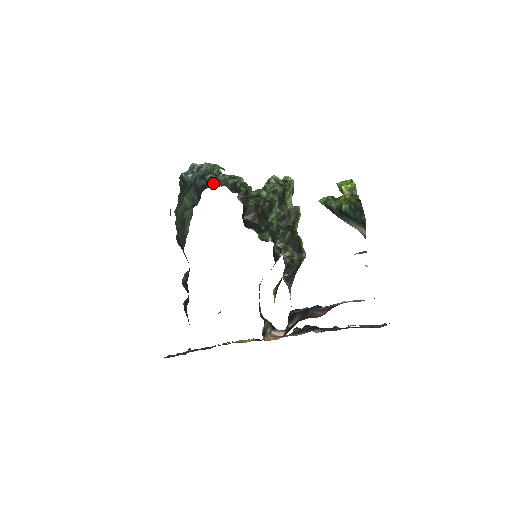
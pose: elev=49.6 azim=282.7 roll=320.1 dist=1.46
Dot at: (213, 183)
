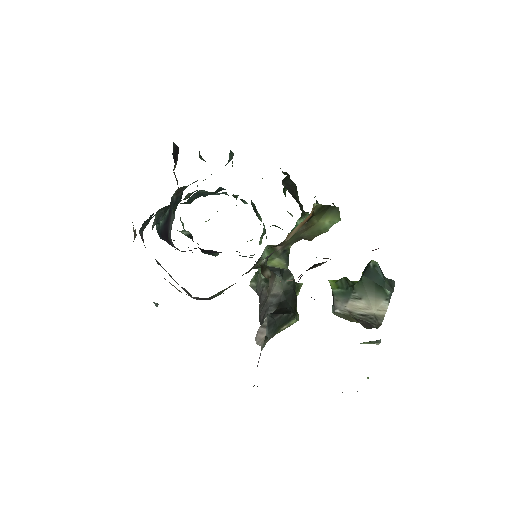
Dot at: occluded
